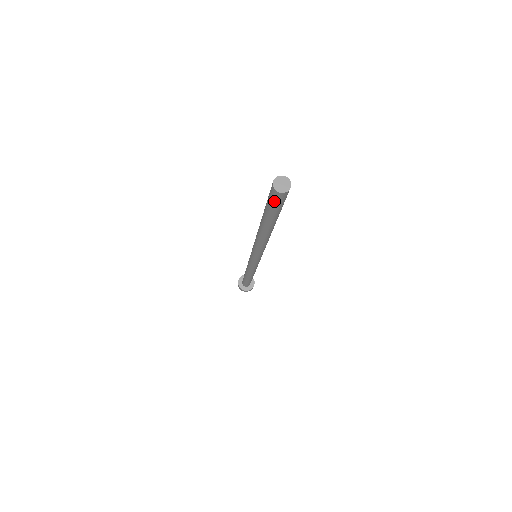
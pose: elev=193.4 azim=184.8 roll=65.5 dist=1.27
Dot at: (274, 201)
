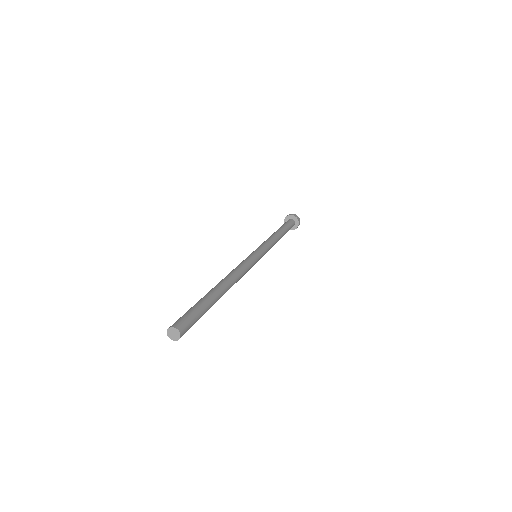
Dot at: occluded
